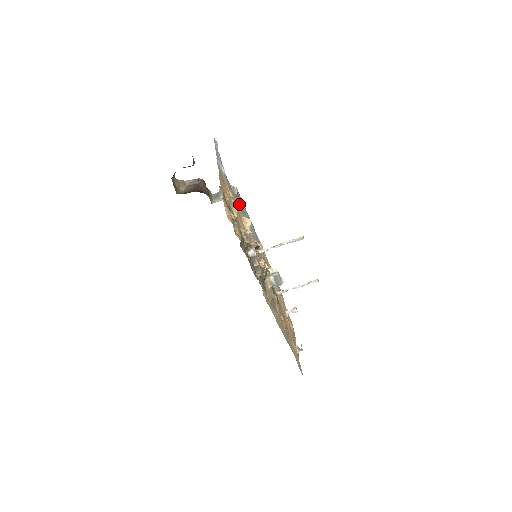
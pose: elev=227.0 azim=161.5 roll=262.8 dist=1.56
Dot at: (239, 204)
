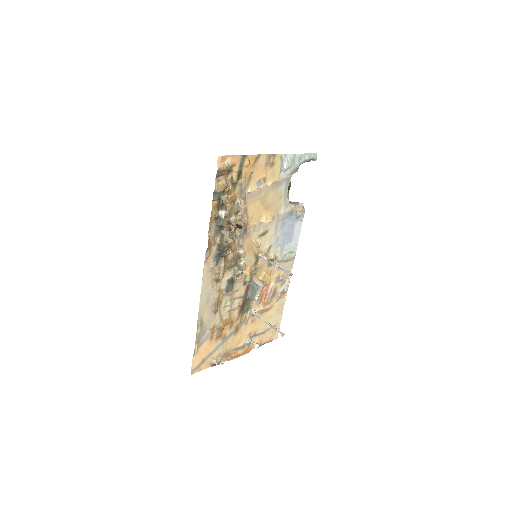
Dot at: (285, 212)
